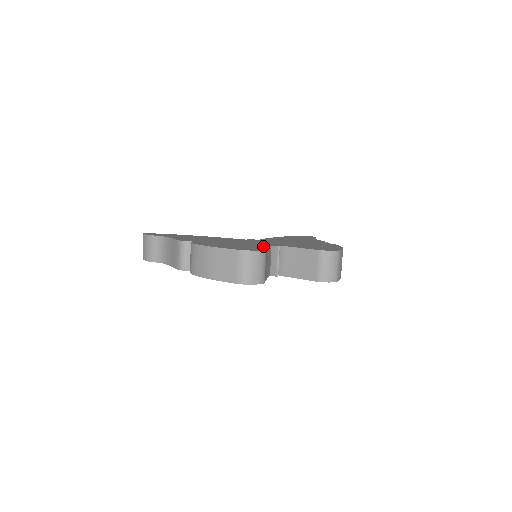
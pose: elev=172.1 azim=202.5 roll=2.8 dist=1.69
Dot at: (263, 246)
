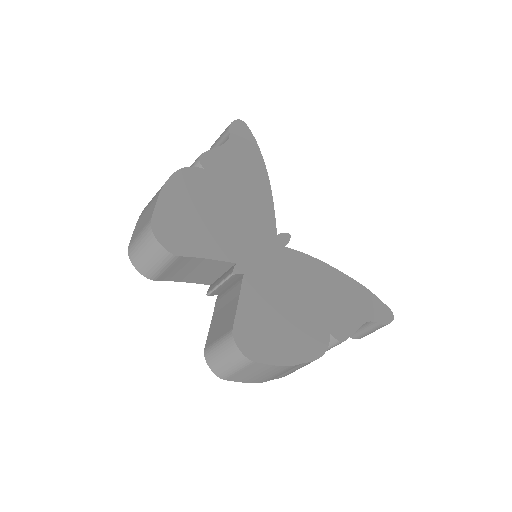
Dot at: (215, 252)
